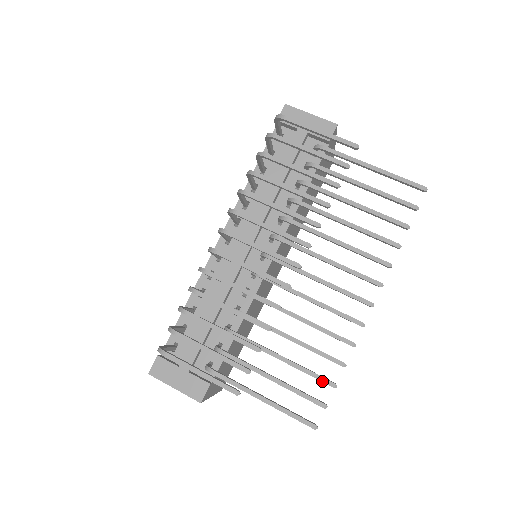
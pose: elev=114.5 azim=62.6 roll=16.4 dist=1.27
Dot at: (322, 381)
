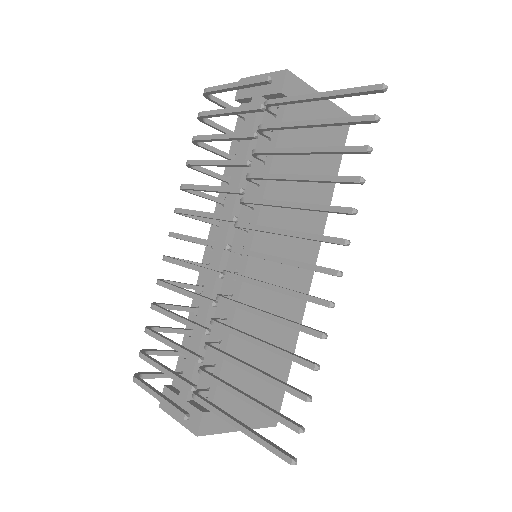
Dot at: (292, 394)
